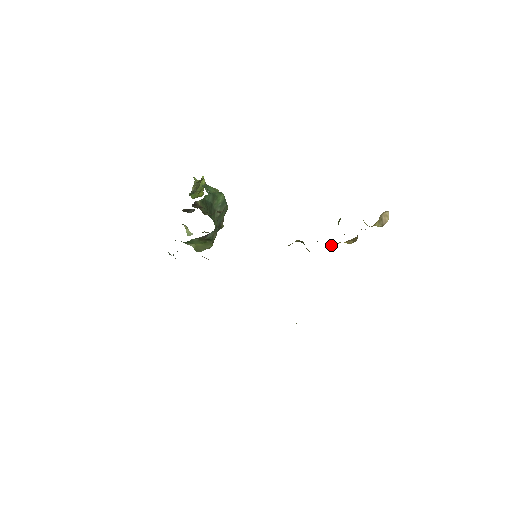
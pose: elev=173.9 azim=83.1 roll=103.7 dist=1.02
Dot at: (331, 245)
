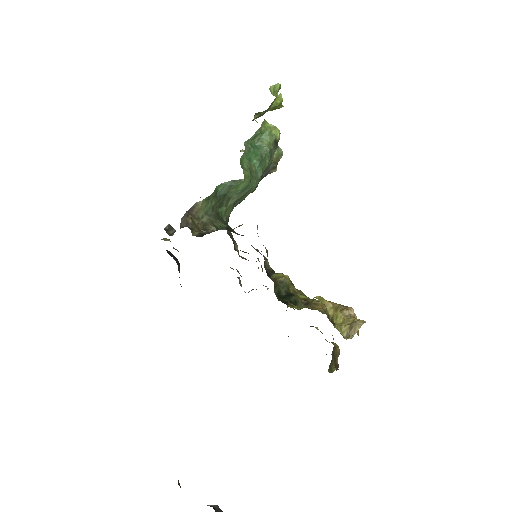
Dot at: occluded
